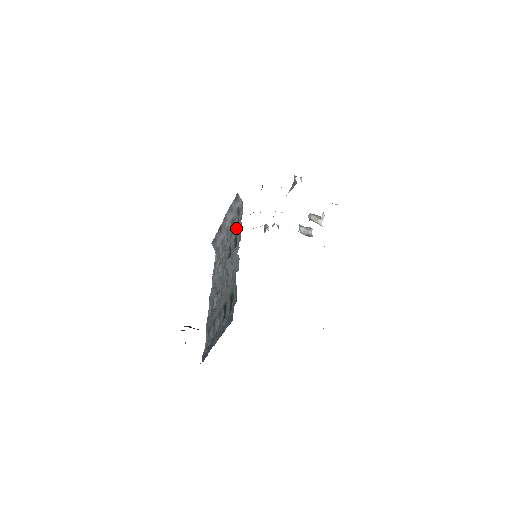
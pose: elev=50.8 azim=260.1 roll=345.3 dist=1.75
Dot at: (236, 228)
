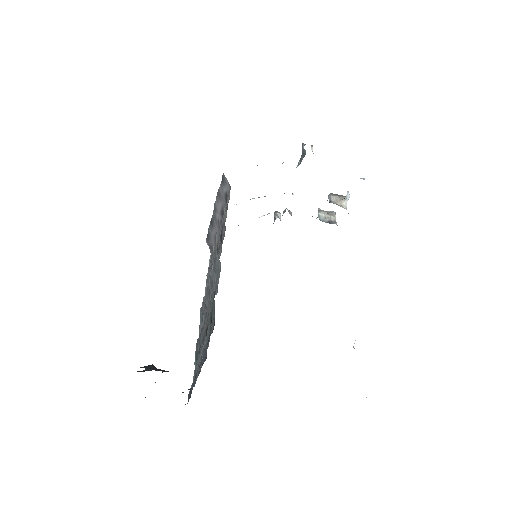
Dot at: occluded
